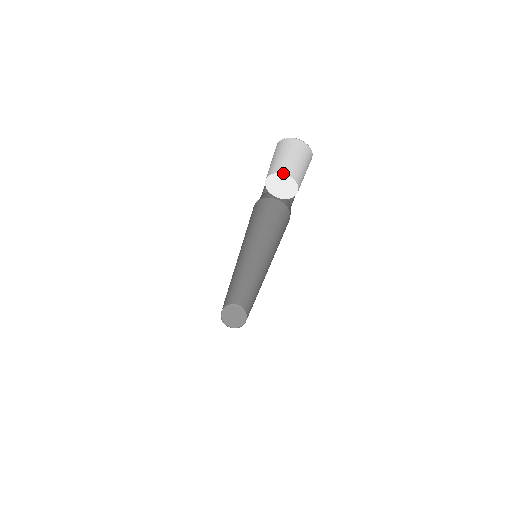
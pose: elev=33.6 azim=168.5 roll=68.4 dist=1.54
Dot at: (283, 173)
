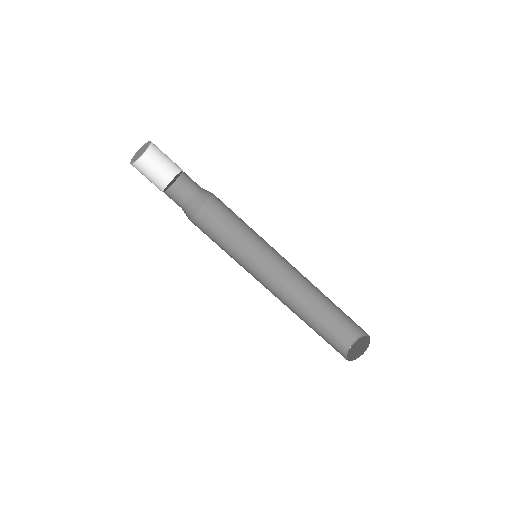
Dot at: (179, 176)
